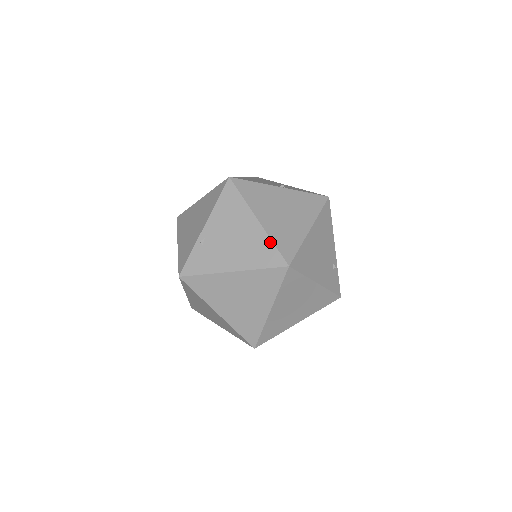
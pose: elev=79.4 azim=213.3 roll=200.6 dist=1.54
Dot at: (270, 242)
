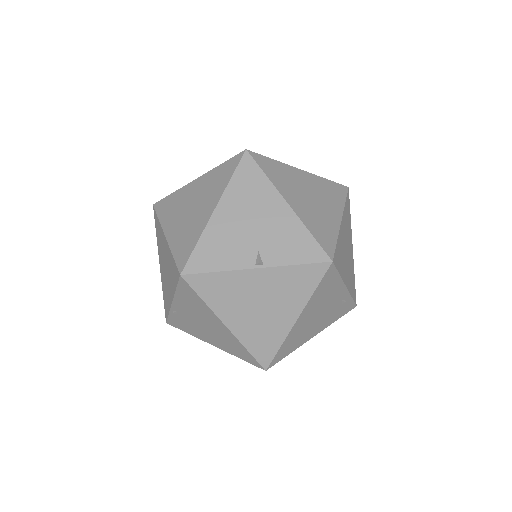
Dot at: (243, 348)
